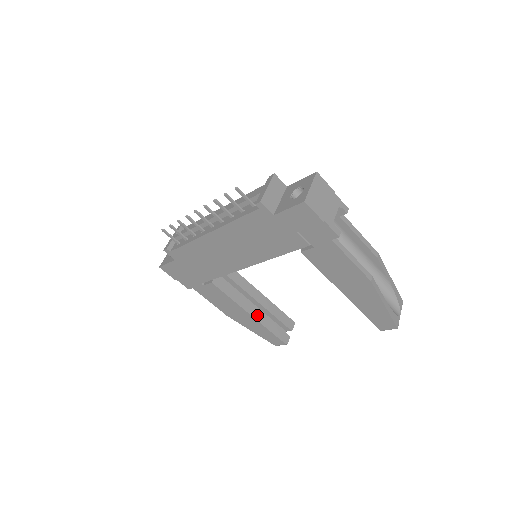
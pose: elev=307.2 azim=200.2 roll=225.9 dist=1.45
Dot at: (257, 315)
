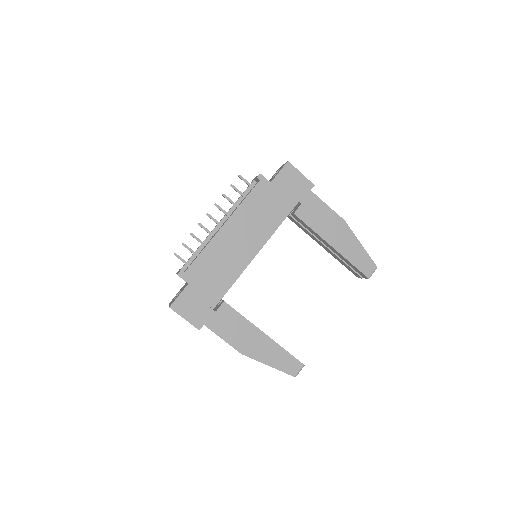
Dot at: (269, 337)
